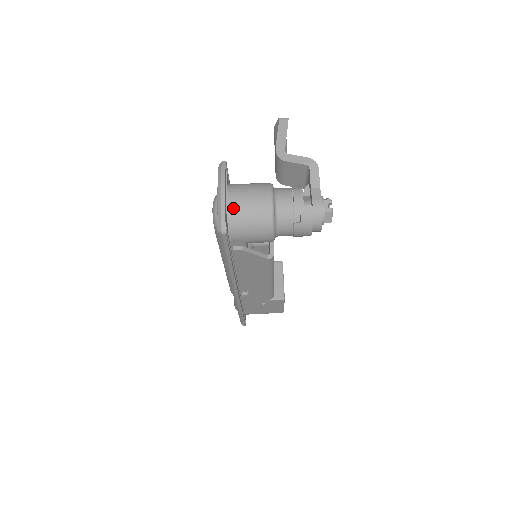
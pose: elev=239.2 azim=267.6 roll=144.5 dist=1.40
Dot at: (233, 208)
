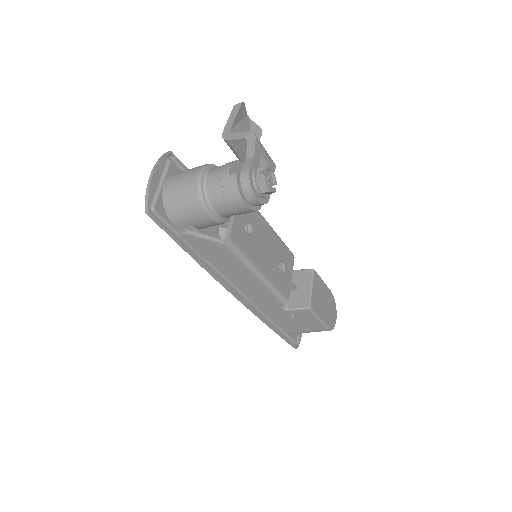
Dot at: (167, 191)
